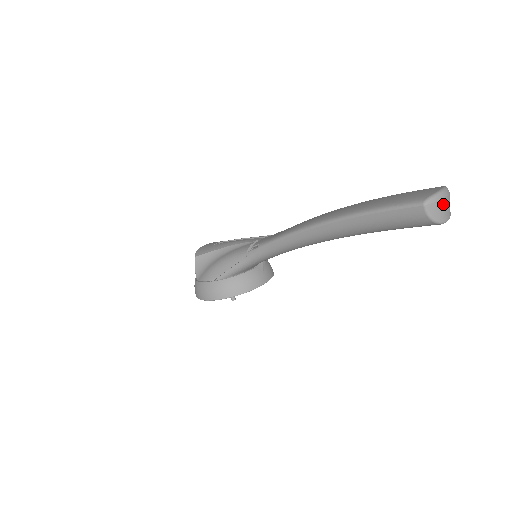
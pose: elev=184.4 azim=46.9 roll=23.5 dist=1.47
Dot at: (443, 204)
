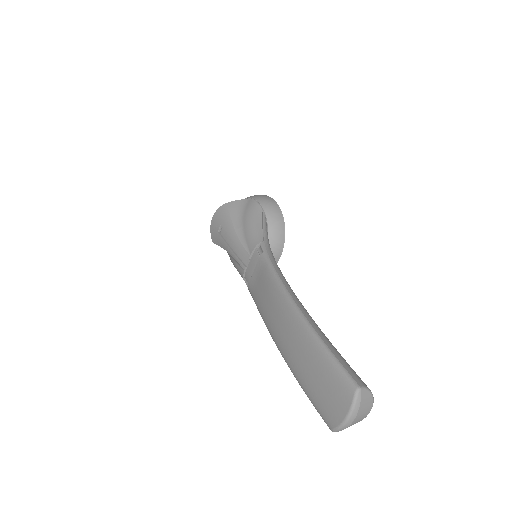
Dot at: (352, 424)
